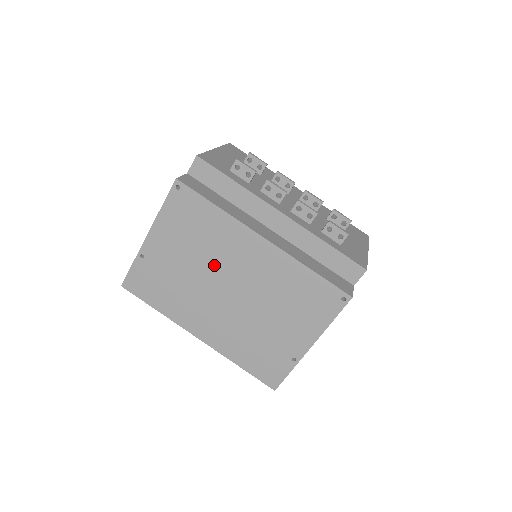
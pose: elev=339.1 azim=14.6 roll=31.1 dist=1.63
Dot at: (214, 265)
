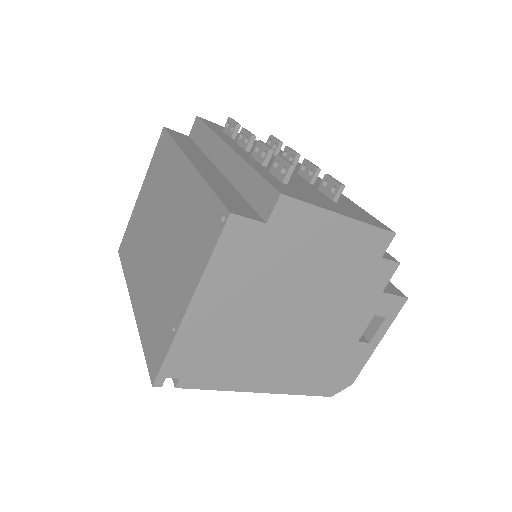
Dot at: (159, 208)
